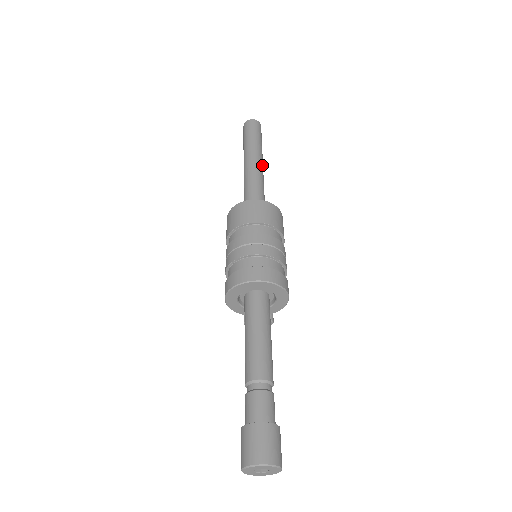
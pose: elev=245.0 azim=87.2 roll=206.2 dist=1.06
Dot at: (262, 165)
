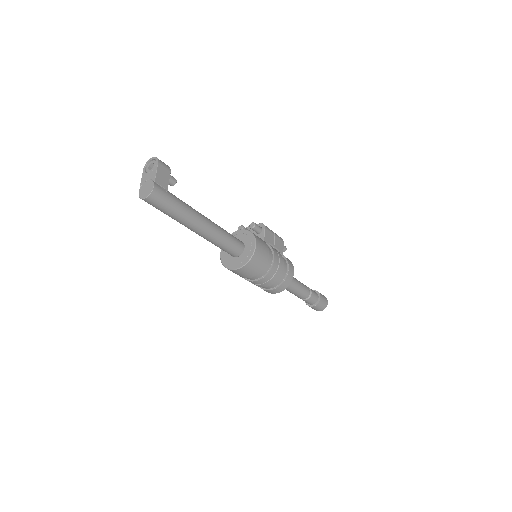
Dot at: (203, 224)
